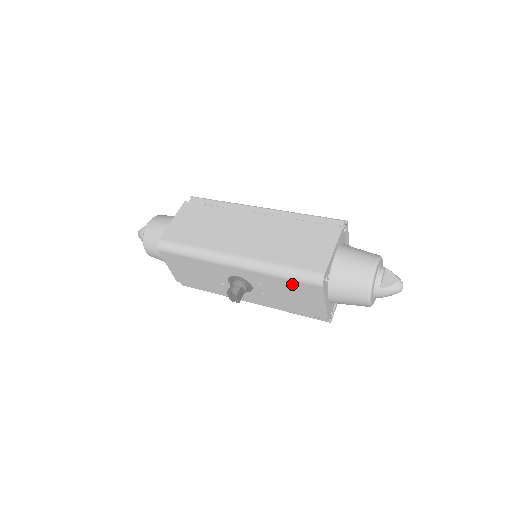
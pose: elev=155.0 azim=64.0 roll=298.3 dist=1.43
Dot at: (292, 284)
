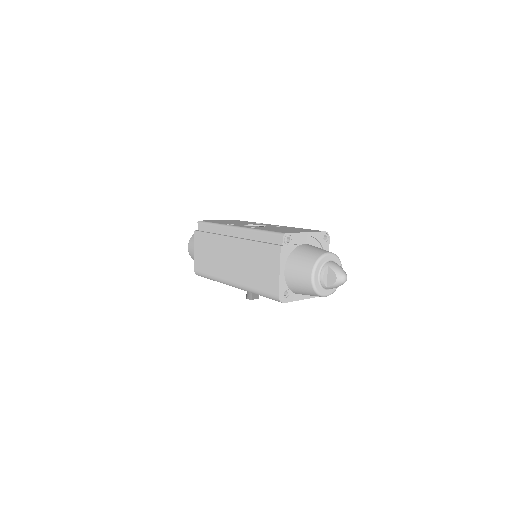
Dot at: occluded
